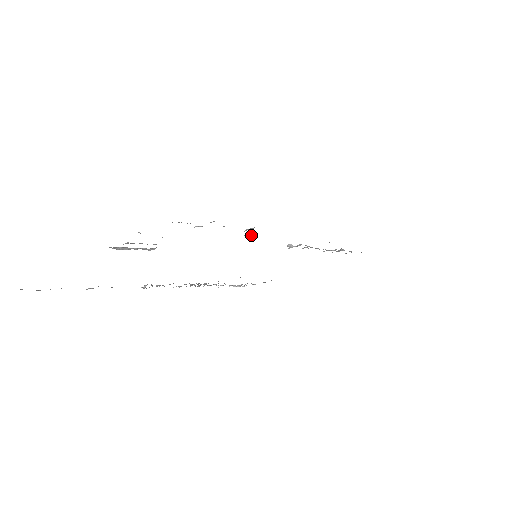
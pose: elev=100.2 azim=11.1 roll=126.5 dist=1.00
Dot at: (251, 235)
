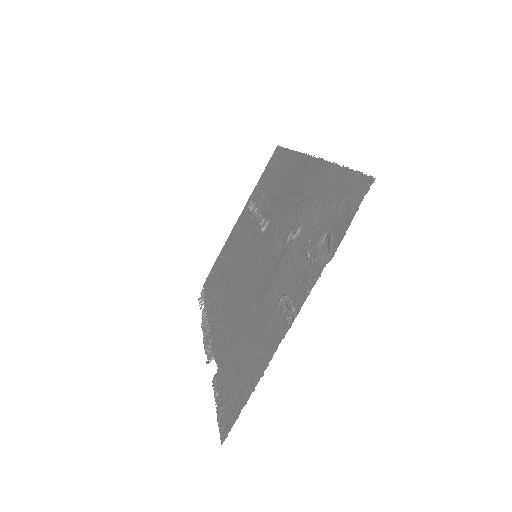
Dot at: (289, 237)
